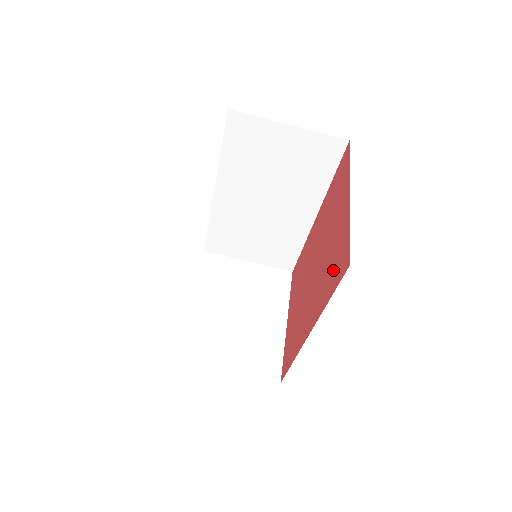
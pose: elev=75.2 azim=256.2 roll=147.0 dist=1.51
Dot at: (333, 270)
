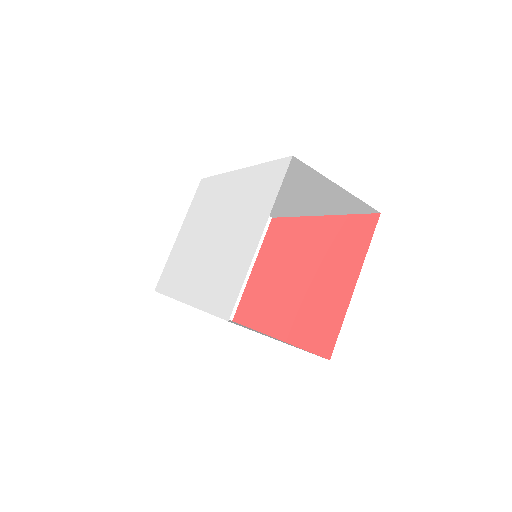
Dot at: (314, 328)
